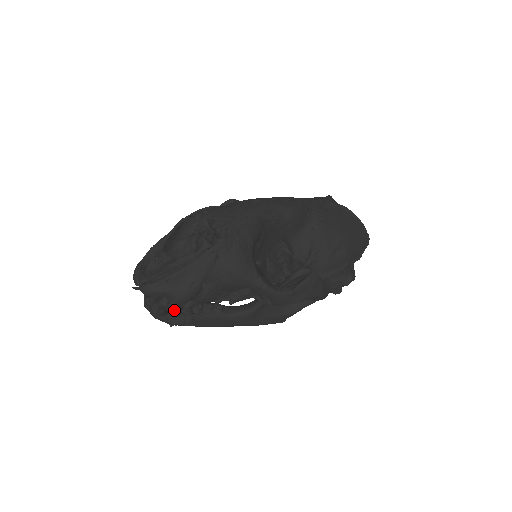
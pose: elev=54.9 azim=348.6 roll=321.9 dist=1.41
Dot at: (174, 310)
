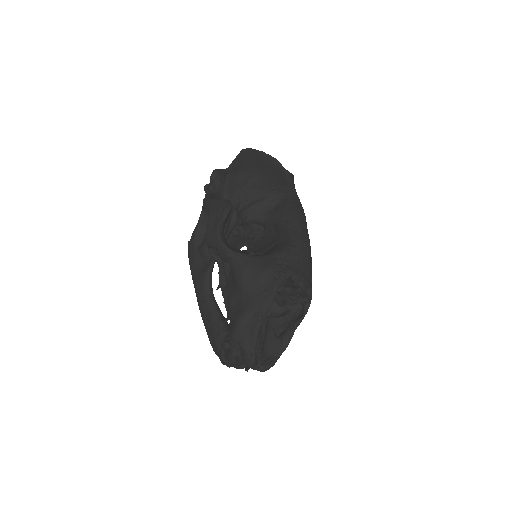
Dot at: occluded
